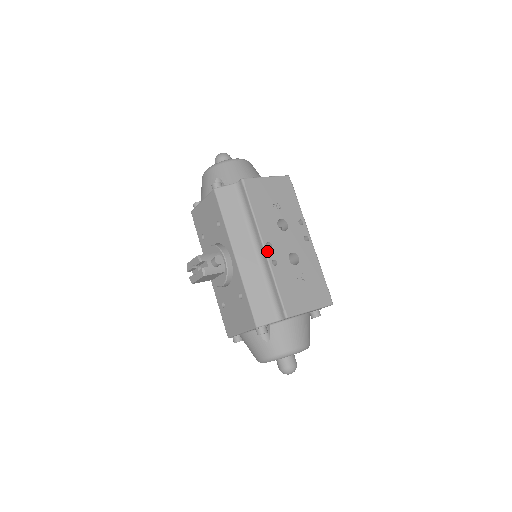
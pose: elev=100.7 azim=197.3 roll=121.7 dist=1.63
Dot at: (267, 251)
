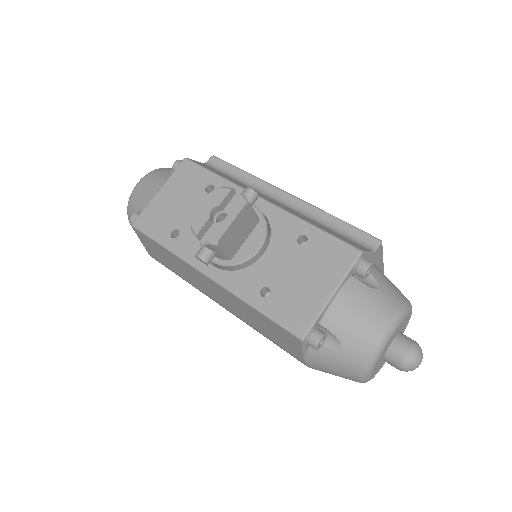
Dot at: (296, 197)
